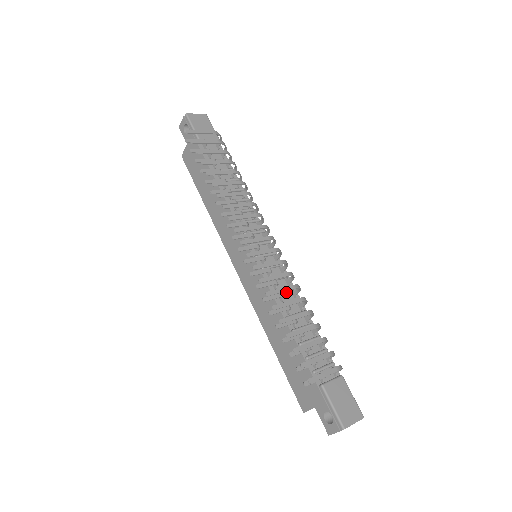
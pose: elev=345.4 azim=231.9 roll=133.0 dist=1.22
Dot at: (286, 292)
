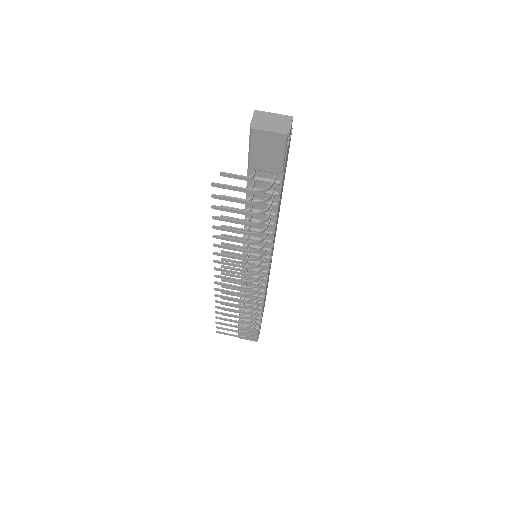
Dot at: (255, 289)
